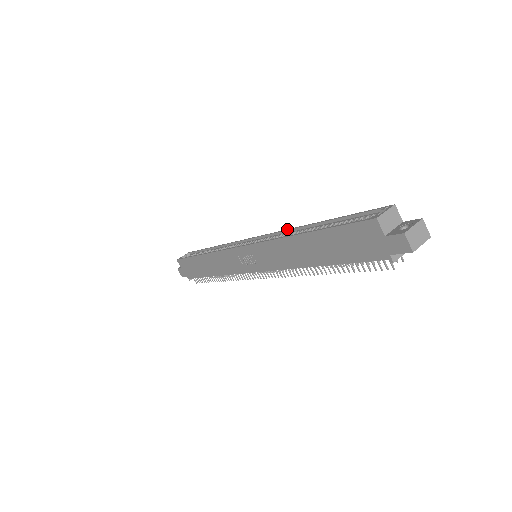
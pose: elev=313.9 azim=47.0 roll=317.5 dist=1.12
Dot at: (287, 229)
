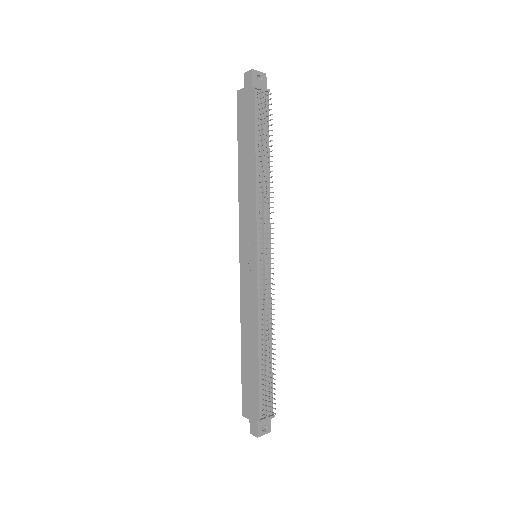
Dot at: occluded
